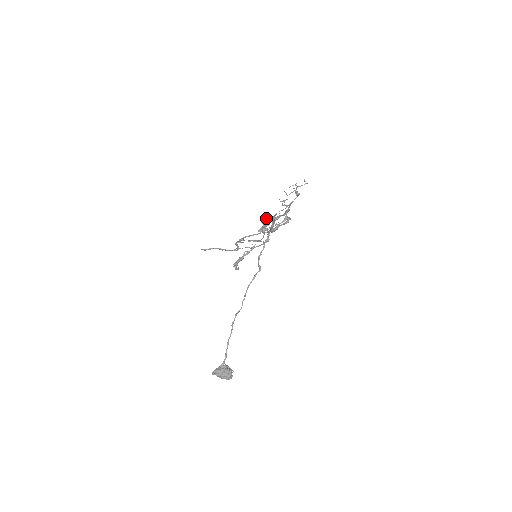
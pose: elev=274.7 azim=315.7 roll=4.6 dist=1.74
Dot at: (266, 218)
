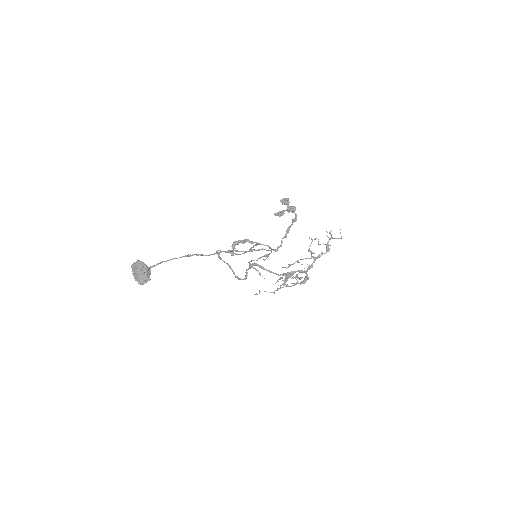
Dot at: (288, 203)
